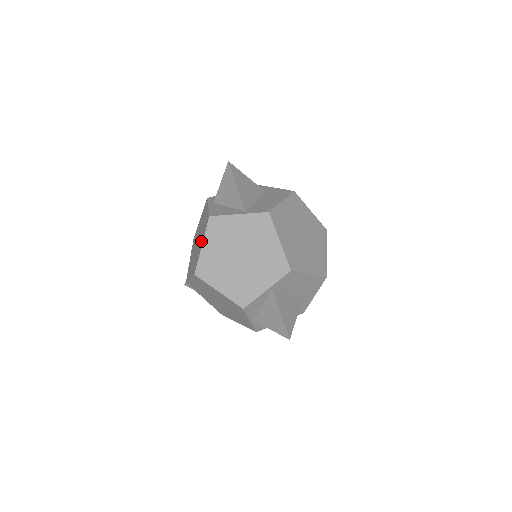
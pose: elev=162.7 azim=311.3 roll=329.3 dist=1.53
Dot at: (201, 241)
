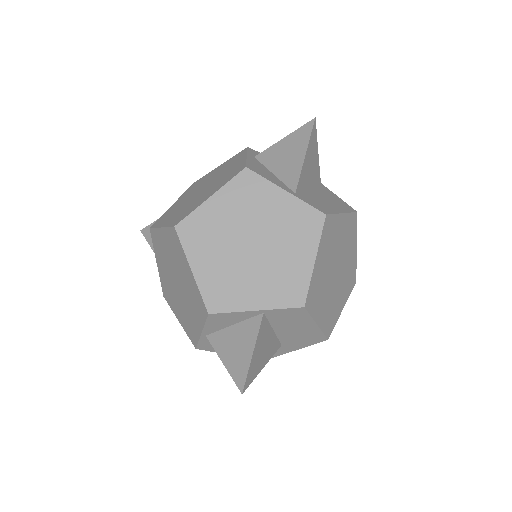
Dot at: (211, 191)
